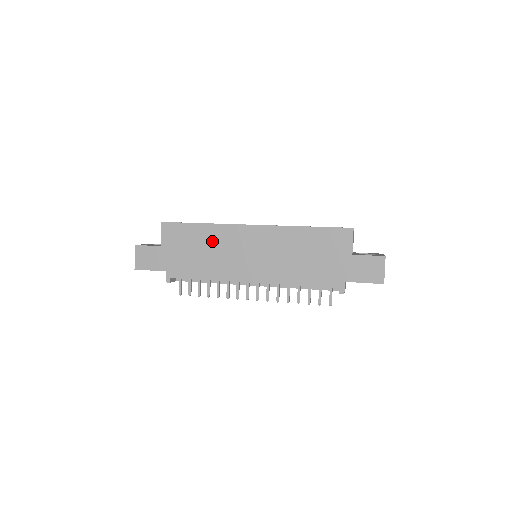
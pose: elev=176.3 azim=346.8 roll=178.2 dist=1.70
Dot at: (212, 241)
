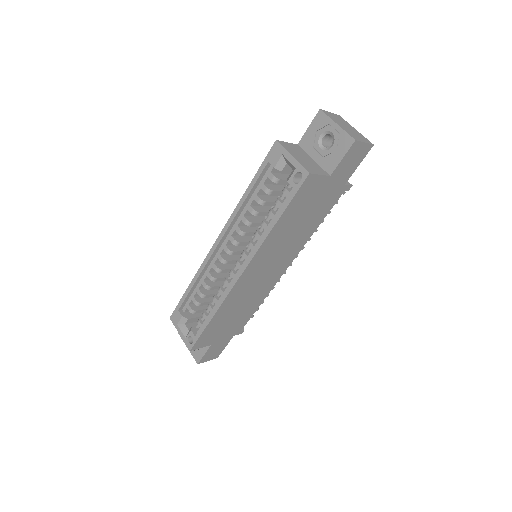
Dot at: (233, 307)
